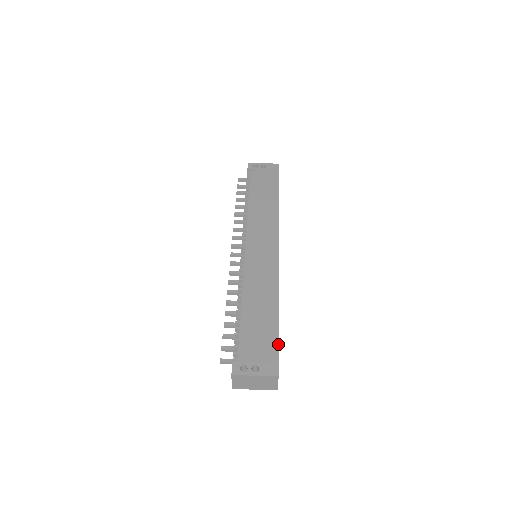
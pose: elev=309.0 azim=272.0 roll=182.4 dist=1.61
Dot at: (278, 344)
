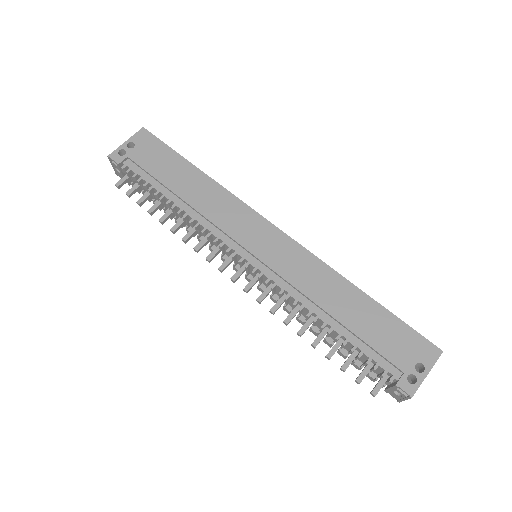
Dot at: (405, 323)
